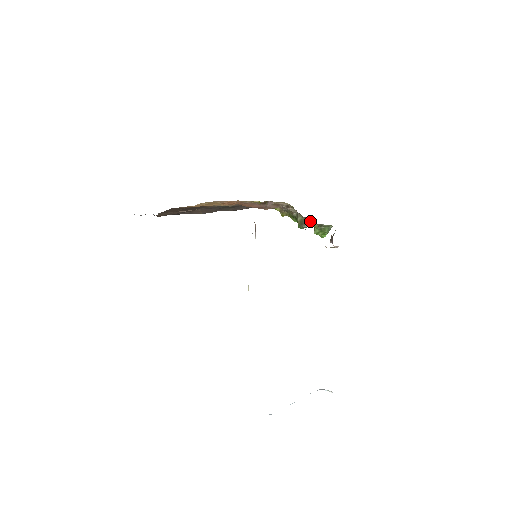
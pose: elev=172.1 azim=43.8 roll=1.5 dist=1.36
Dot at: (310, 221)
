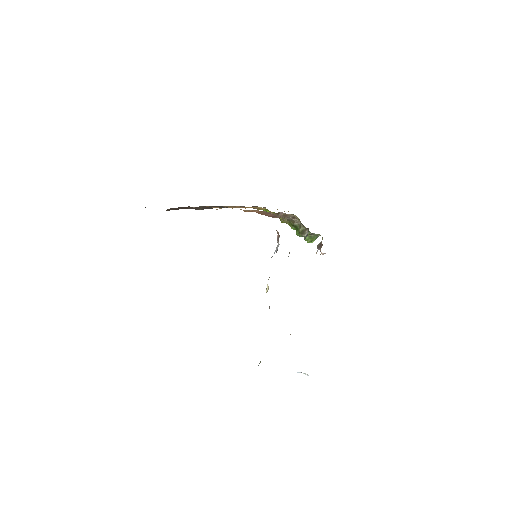
Dot at: occluded
